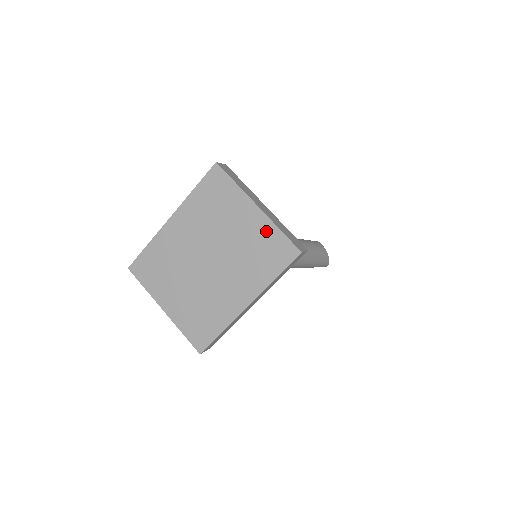
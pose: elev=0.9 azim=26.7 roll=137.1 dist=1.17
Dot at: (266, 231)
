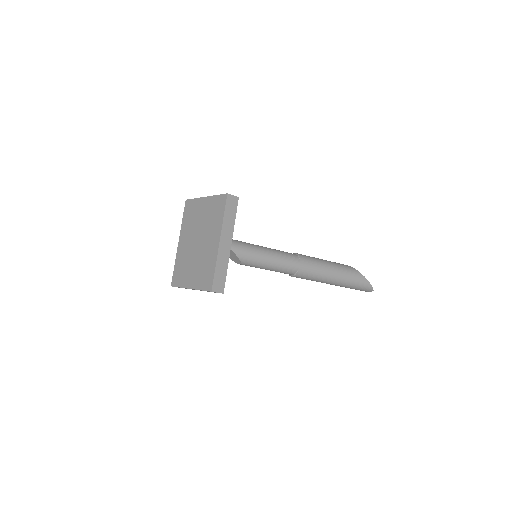
Dot at: (212, 202)
